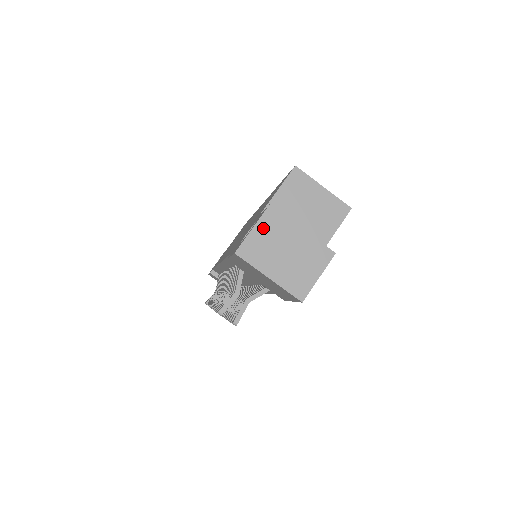
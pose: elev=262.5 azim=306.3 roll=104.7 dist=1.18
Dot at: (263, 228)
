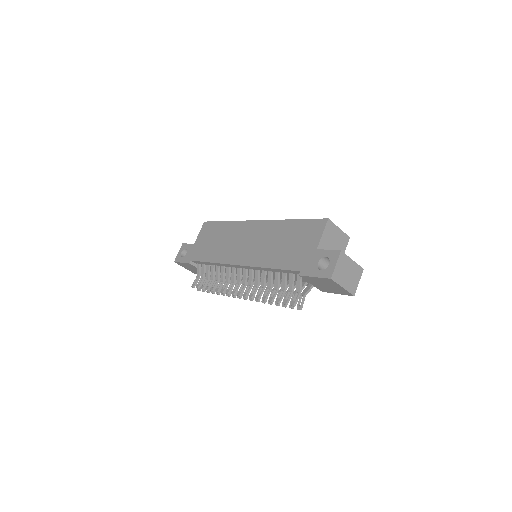
Dot at: (340, 263)
